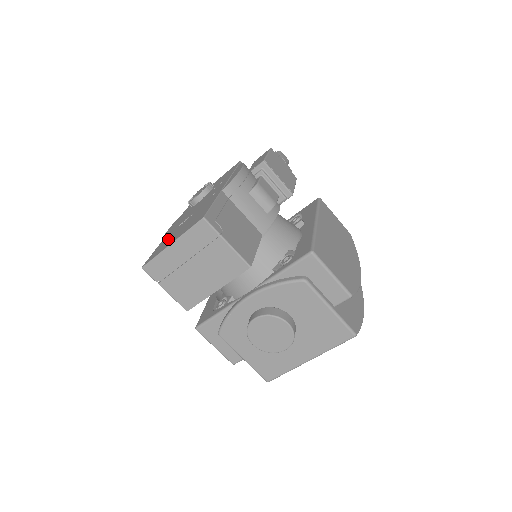
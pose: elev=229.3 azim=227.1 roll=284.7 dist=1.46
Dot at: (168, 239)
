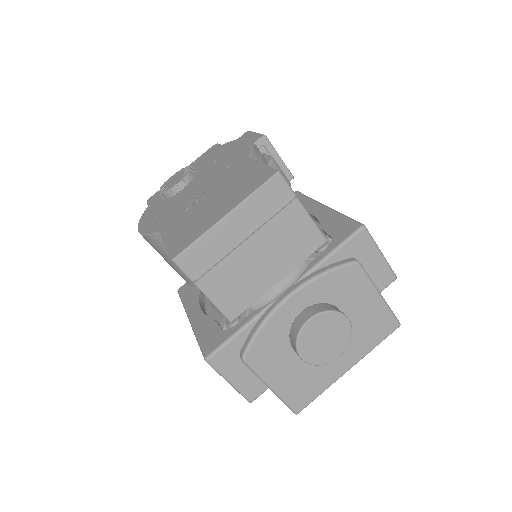
Dot at: (190, 221)
